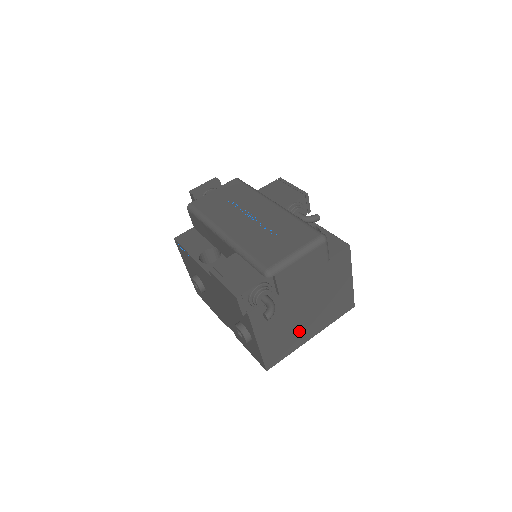
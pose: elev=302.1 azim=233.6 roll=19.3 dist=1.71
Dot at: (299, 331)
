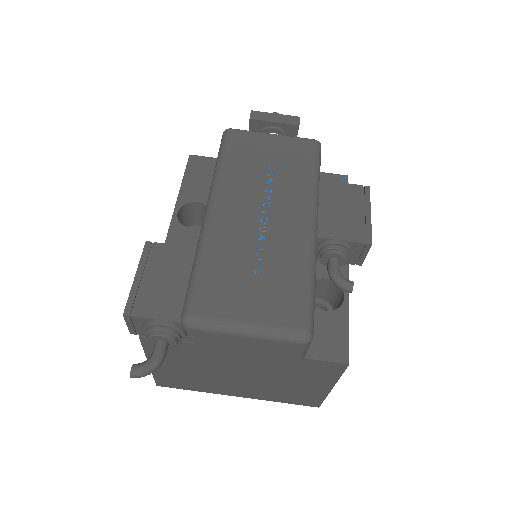
Dot at: (220, 384)
